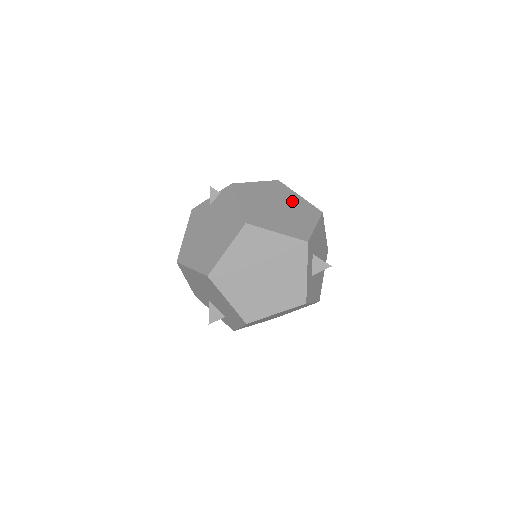
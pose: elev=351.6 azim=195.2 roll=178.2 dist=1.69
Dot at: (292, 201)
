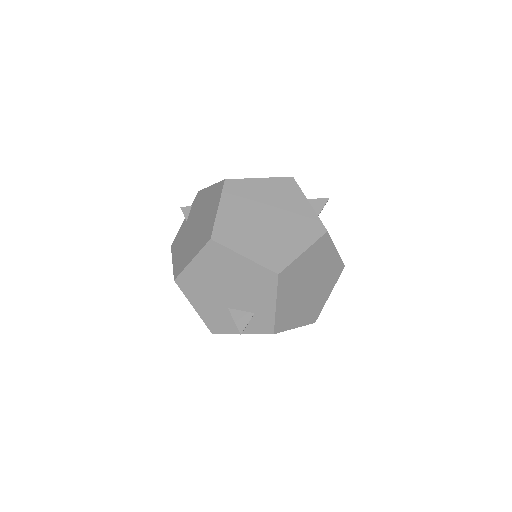
Dot at: occluded
